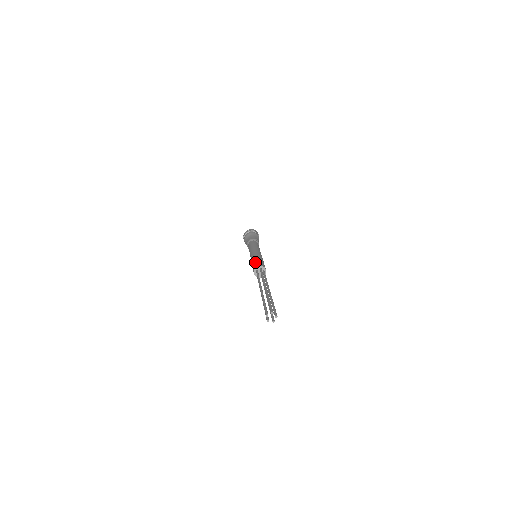
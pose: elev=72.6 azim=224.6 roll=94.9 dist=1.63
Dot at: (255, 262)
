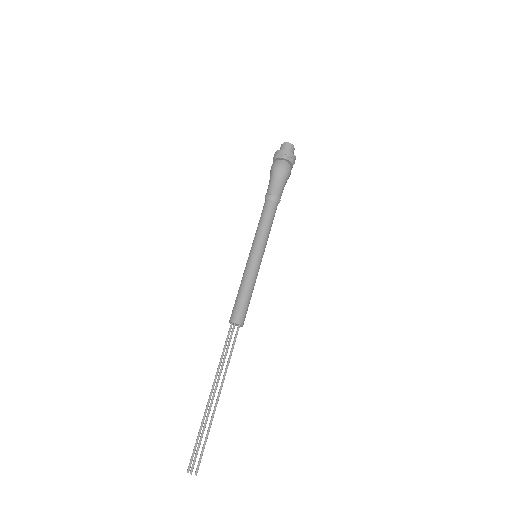
Dot at: (243, 305)
